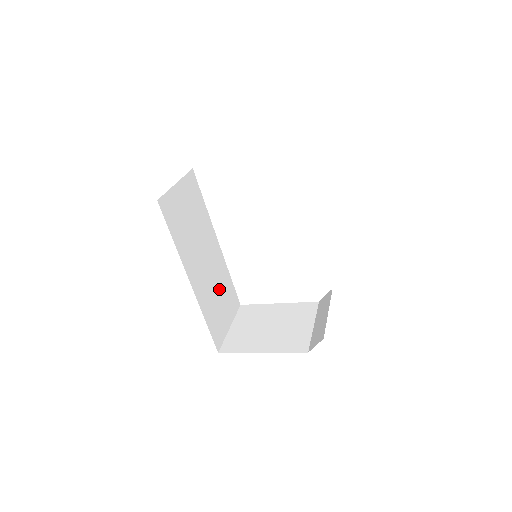
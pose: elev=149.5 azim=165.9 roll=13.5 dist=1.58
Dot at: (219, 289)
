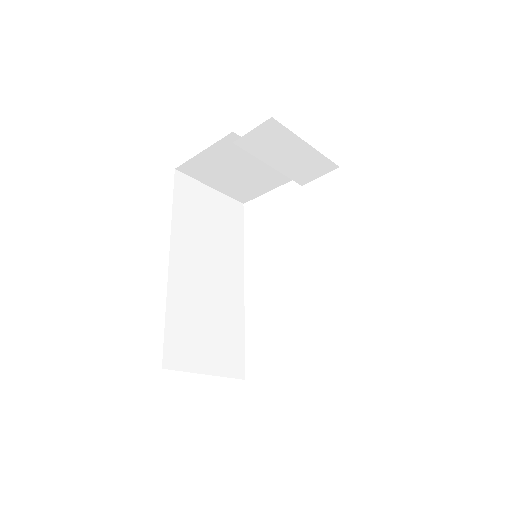
Dot at: (214, 319)
